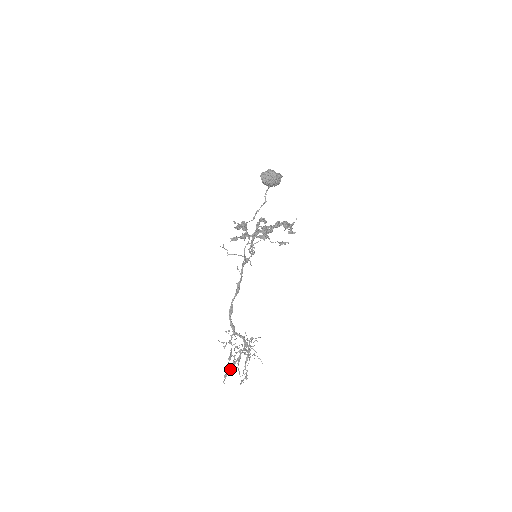
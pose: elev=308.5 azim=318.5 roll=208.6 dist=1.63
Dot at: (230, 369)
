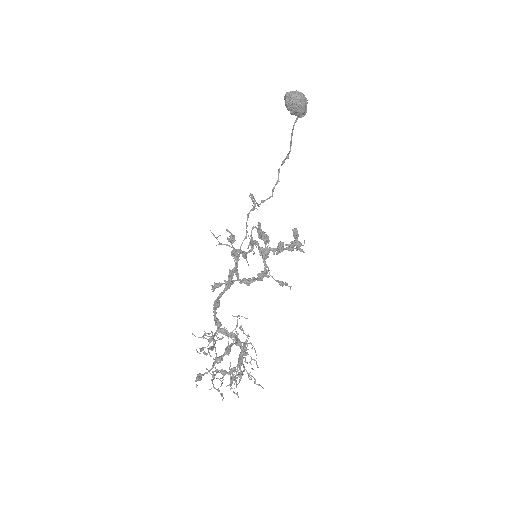
Dot at: occluded
